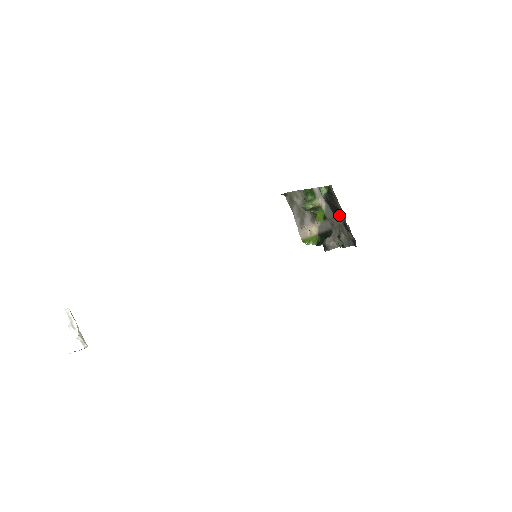
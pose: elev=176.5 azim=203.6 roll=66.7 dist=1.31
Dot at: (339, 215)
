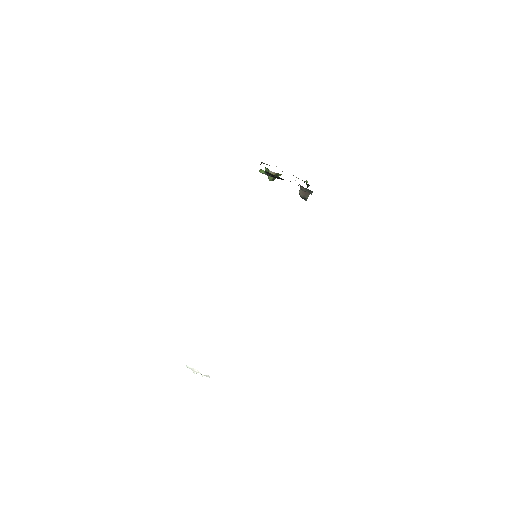
Dot at: occluded
